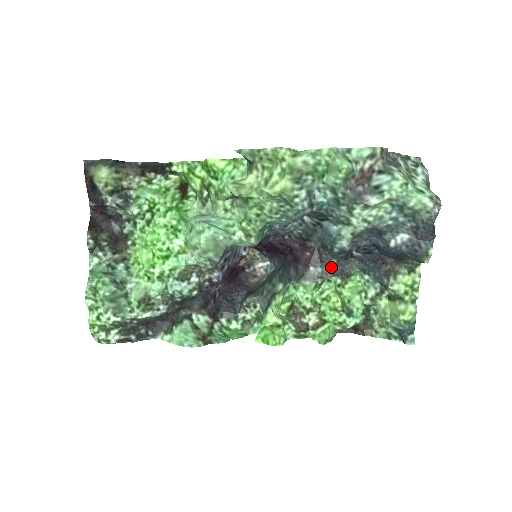
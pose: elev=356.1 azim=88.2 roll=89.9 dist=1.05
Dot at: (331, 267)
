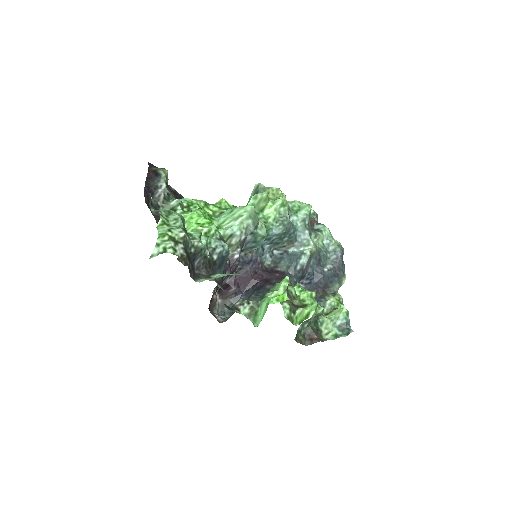
Dot at: (293, 284)
